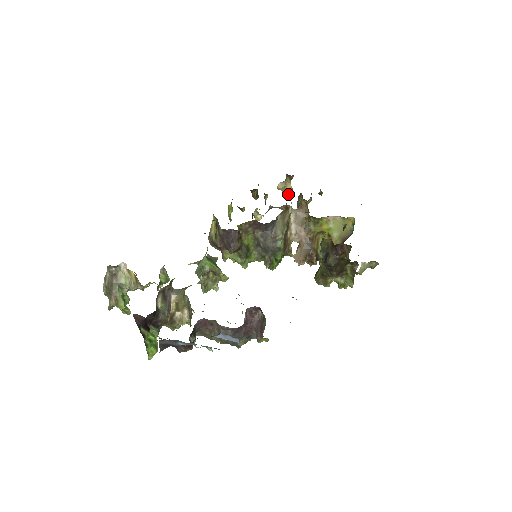
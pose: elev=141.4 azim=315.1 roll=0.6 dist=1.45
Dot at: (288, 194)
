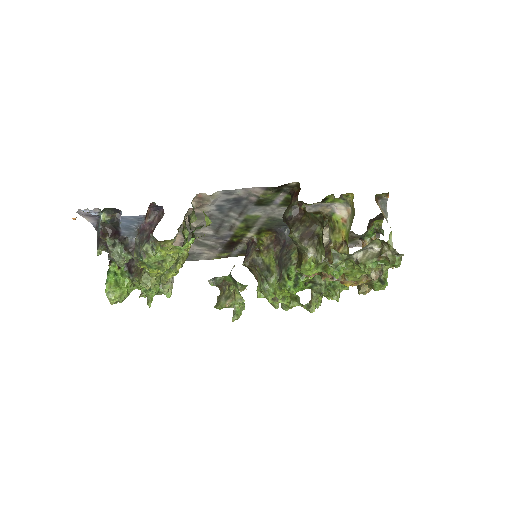
Dot at: occluded
